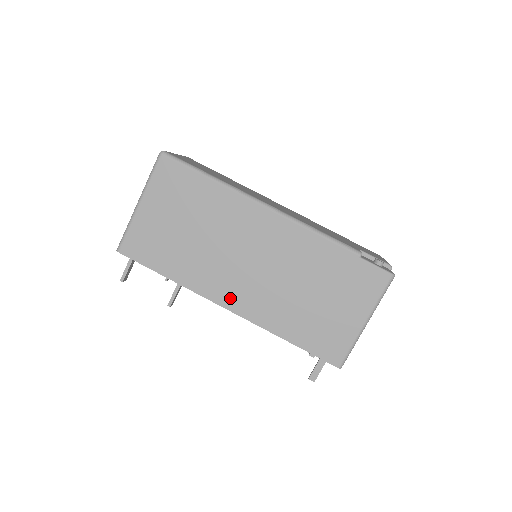
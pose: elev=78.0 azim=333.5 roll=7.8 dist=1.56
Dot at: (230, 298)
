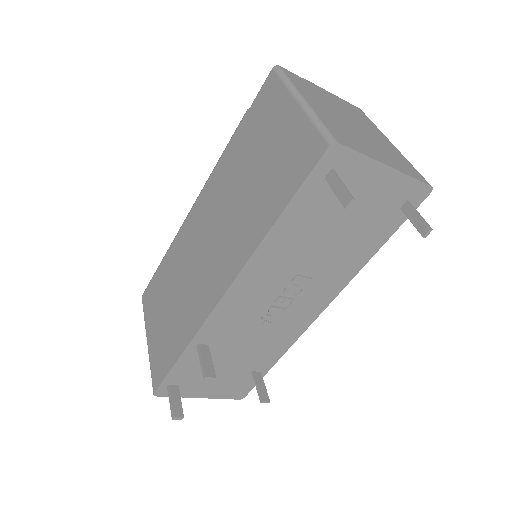
Dot at: (218, 285)
